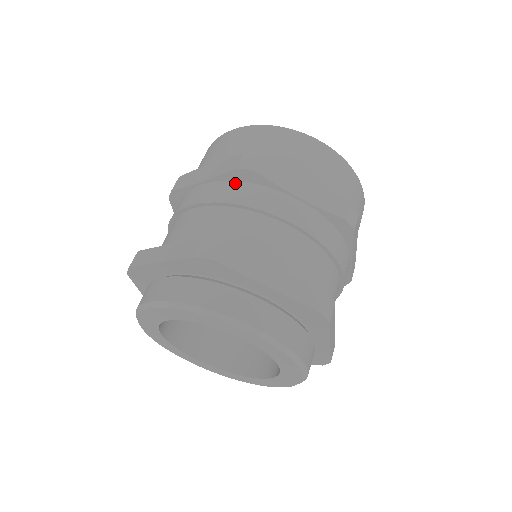
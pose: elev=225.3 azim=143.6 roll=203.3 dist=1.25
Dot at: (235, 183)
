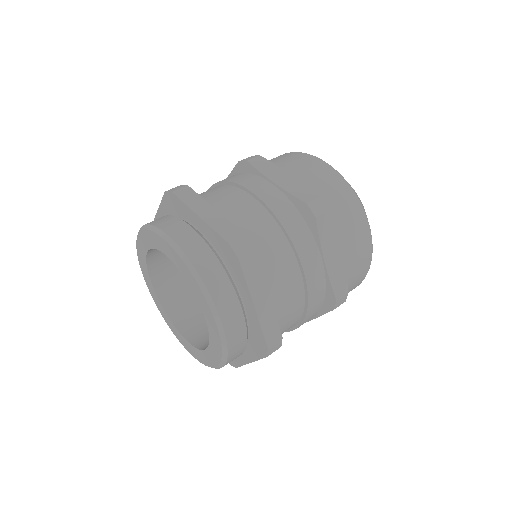
Dot at: (295, 210)
